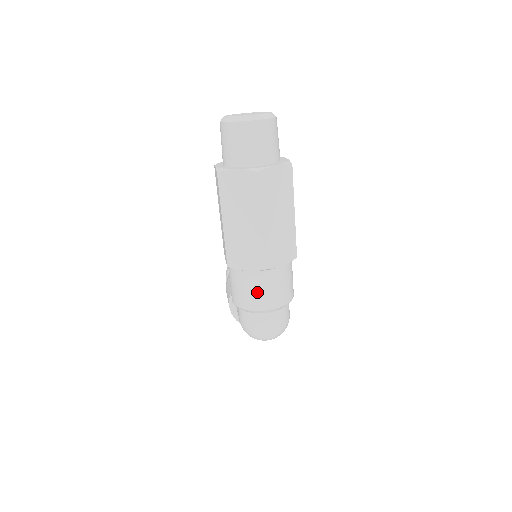
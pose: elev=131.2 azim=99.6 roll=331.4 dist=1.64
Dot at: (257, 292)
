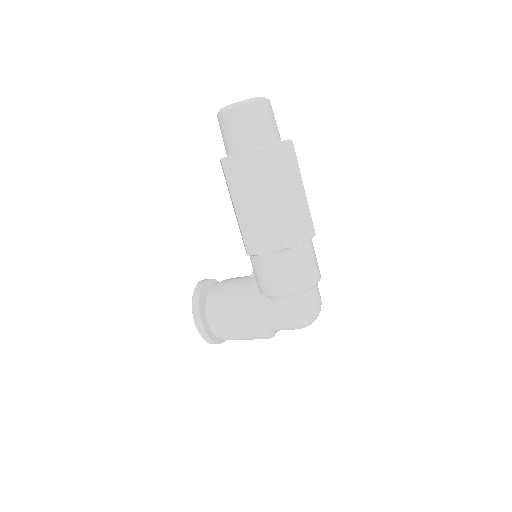
Dot at: (311, 264)
